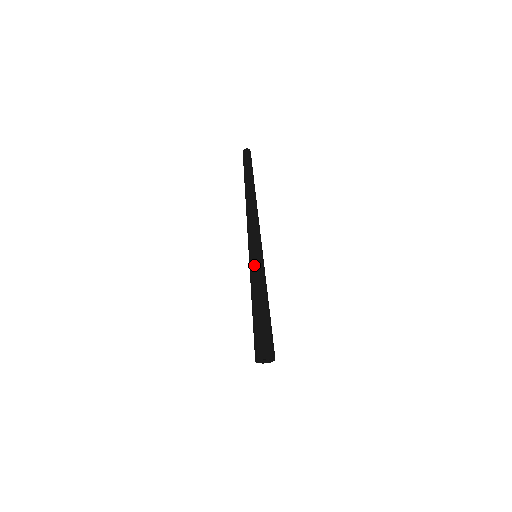
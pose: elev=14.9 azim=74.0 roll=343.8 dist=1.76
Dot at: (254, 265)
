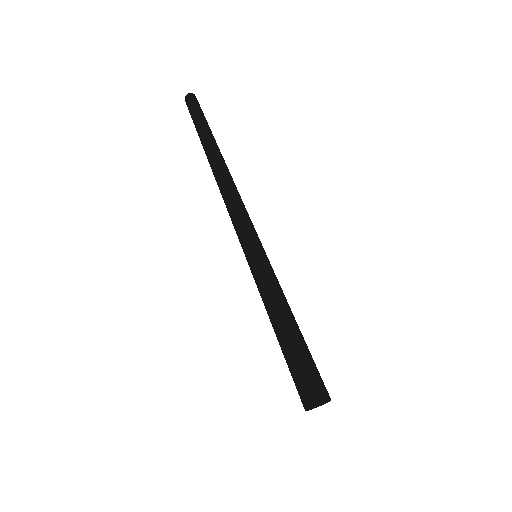
Dot at: (262, 272)
